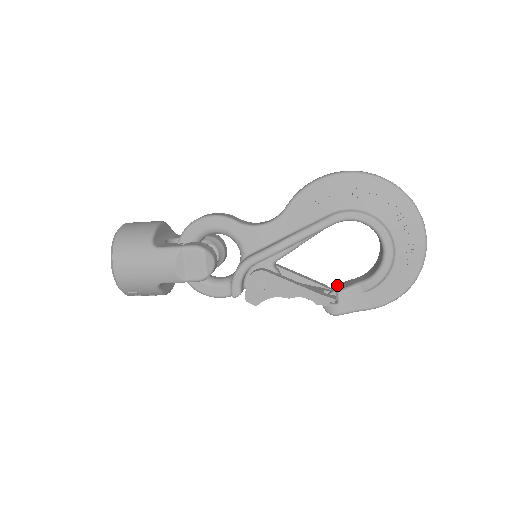
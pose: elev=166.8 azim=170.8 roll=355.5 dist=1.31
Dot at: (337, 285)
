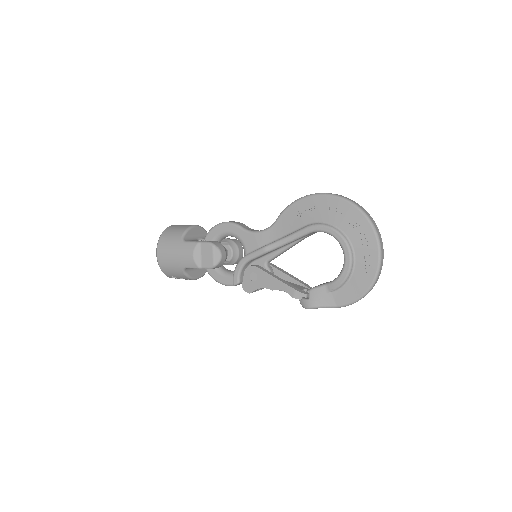
Dot at: occluded
